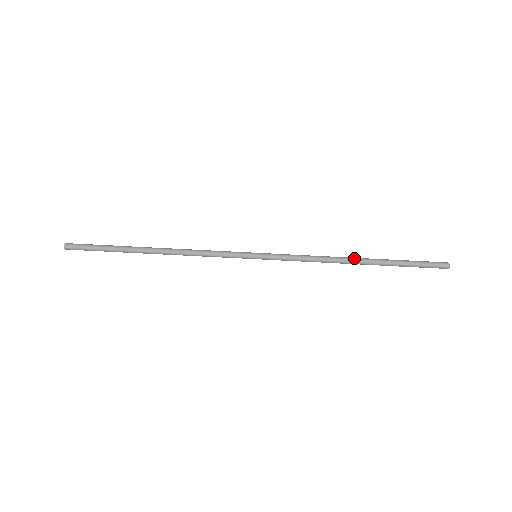
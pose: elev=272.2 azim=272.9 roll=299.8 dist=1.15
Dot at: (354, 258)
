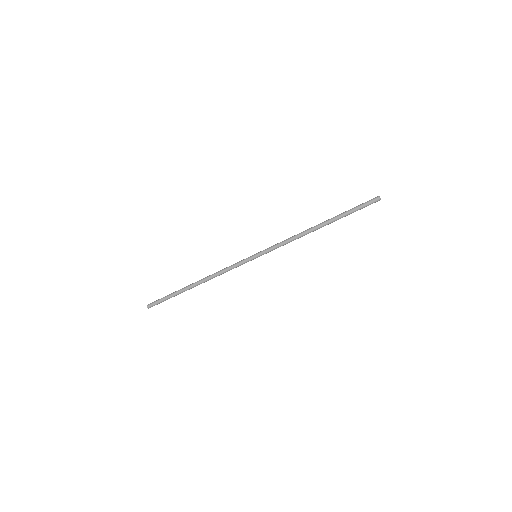
Dot at: (316, 226)
